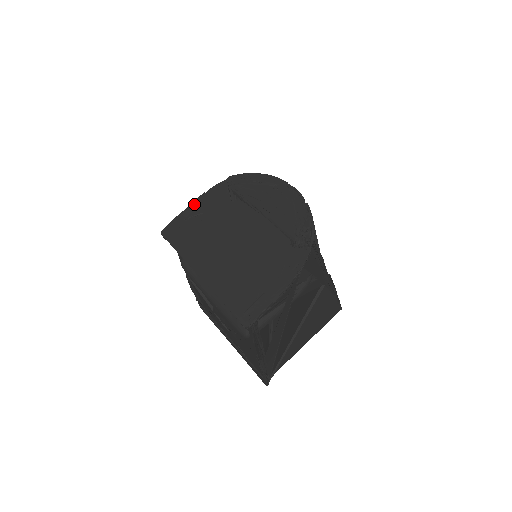
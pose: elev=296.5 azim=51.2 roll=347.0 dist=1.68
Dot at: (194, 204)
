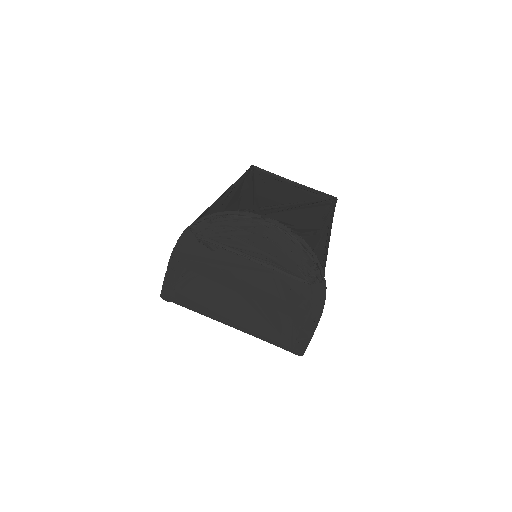
Dot at: (173, 263)
